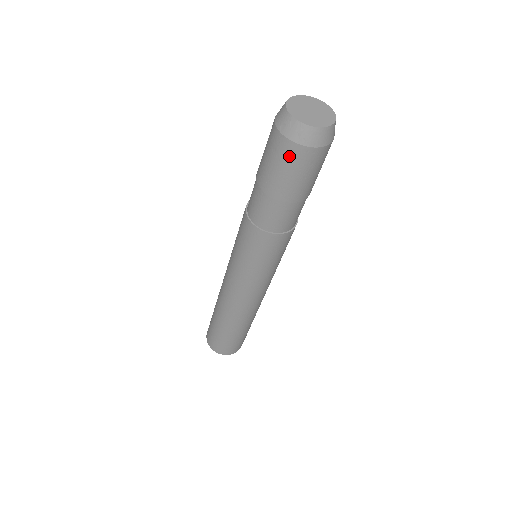
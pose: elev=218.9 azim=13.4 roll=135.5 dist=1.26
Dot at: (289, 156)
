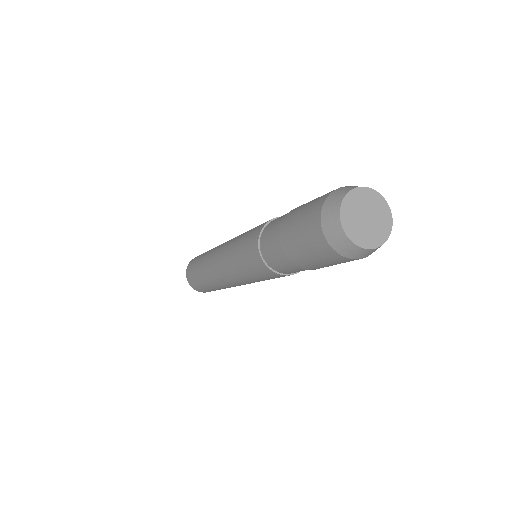
Dot at: occluded
